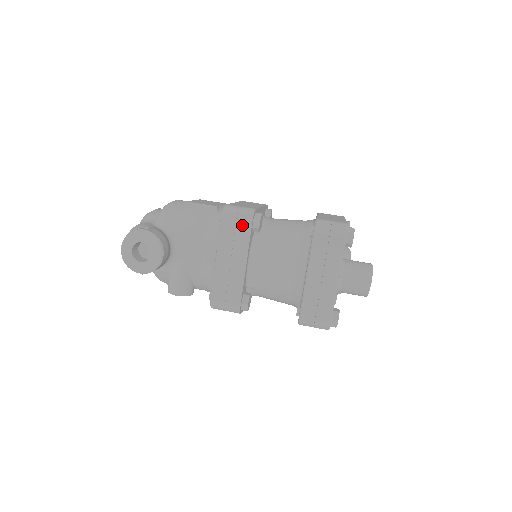
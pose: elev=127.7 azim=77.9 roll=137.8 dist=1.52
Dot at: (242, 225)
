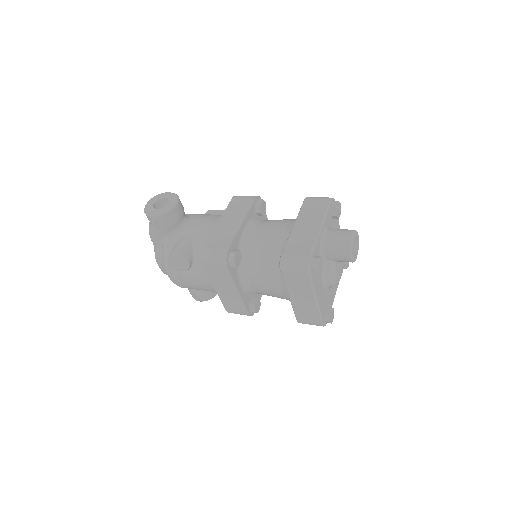
Dot at: (247, 200)
